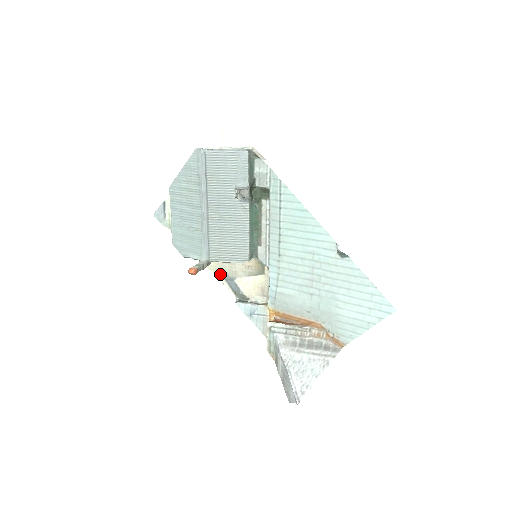
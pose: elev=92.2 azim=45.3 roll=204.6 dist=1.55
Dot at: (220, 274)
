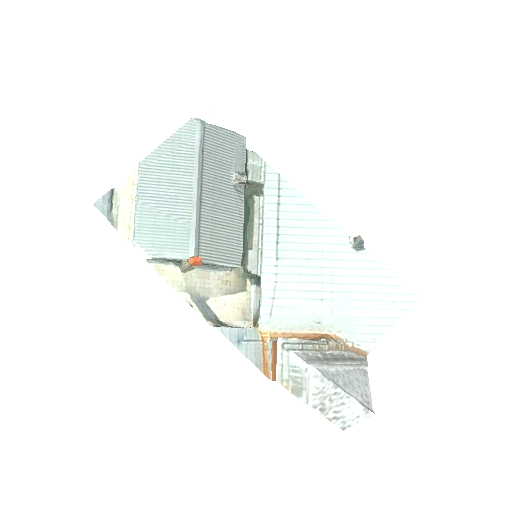
Dot at: (187, 293)
